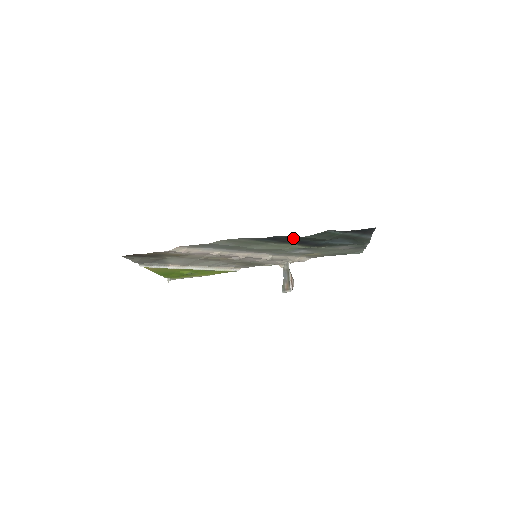
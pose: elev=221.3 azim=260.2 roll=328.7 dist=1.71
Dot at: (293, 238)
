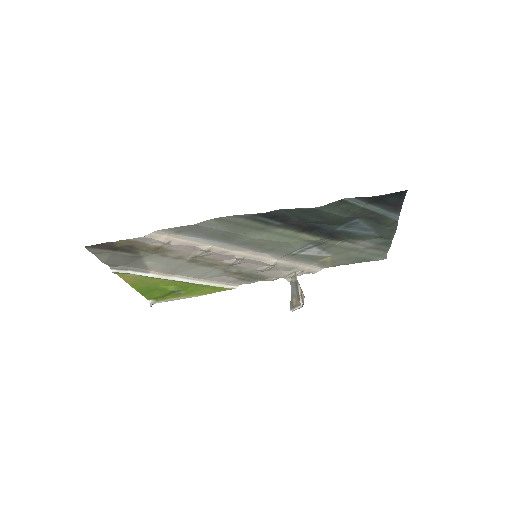
Dot at: (301, 217)
